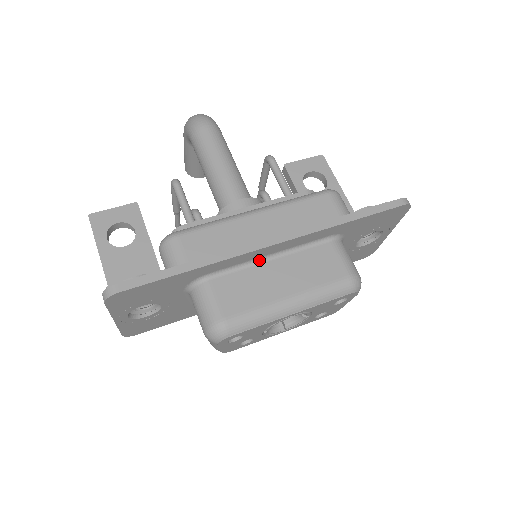
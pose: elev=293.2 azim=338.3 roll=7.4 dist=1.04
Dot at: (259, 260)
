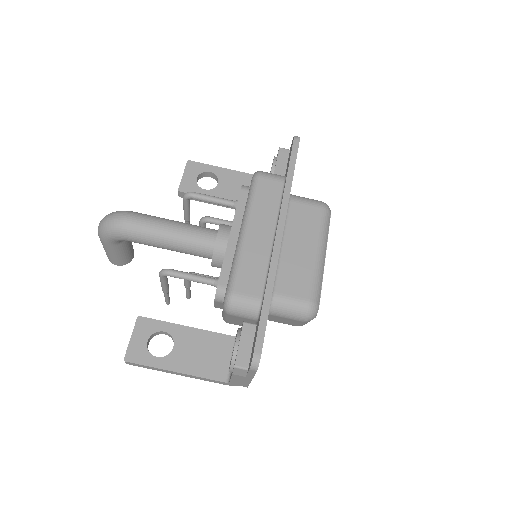
Dot at: occluded
